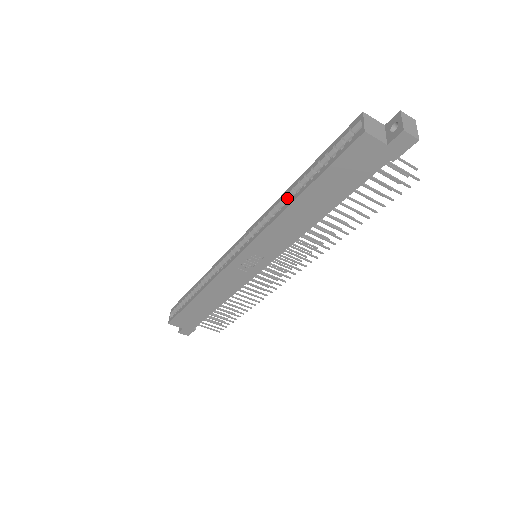
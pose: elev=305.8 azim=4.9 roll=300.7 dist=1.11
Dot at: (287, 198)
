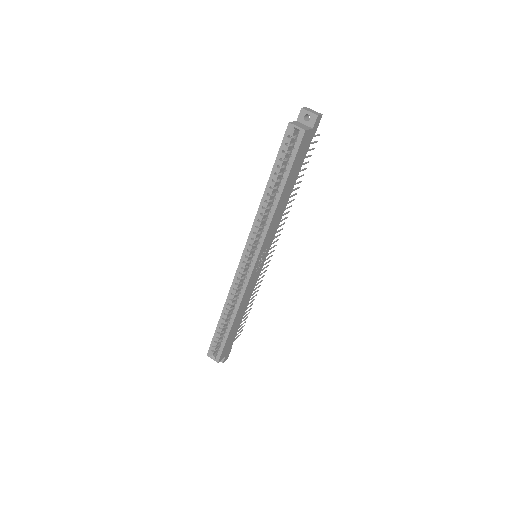
Dot at: (267, 203)
